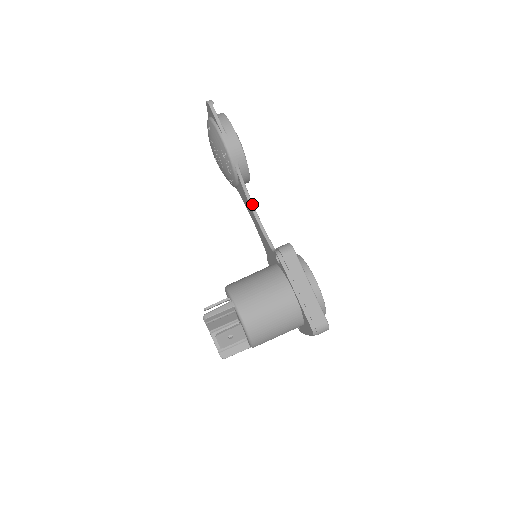
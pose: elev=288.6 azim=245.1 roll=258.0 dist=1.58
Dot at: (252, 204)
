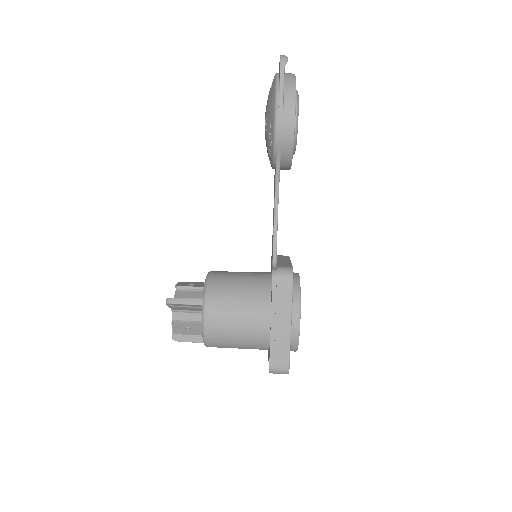
Dot at: (277, 201)
